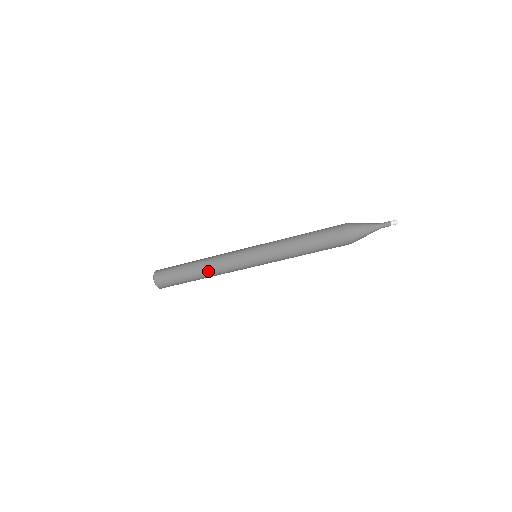
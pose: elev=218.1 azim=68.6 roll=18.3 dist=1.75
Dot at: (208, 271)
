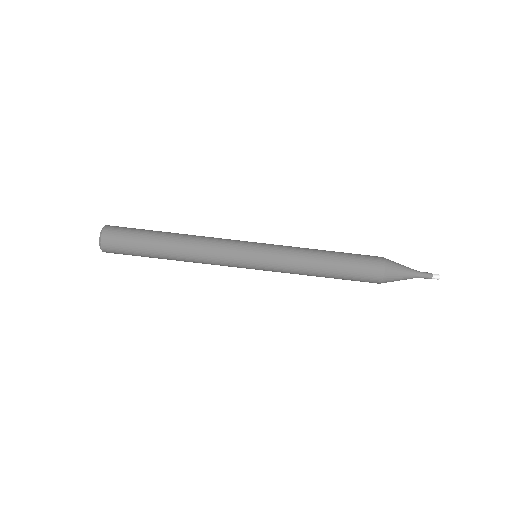
Dot at: (189, 238)
